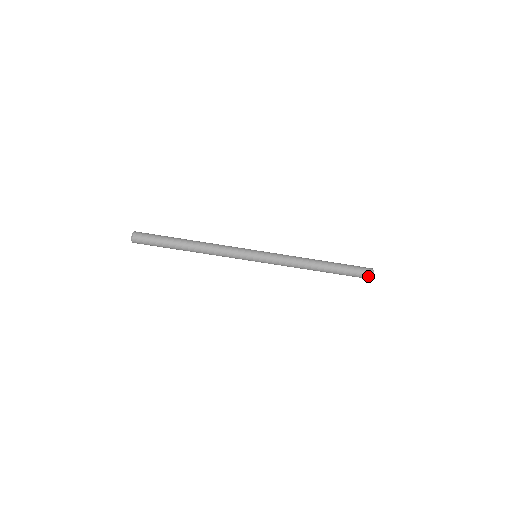
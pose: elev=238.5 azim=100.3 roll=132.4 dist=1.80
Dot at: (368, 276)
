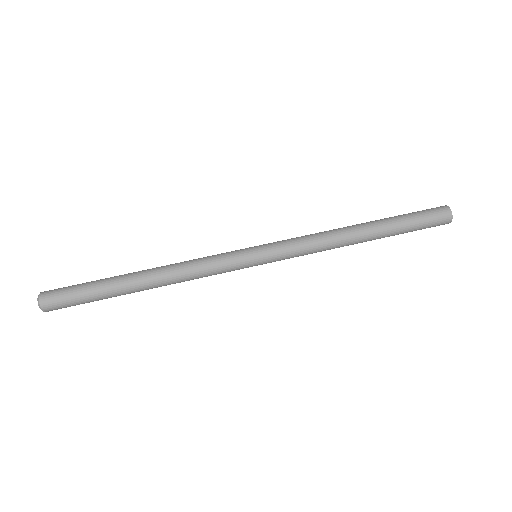
Dot at: (439, 208)
